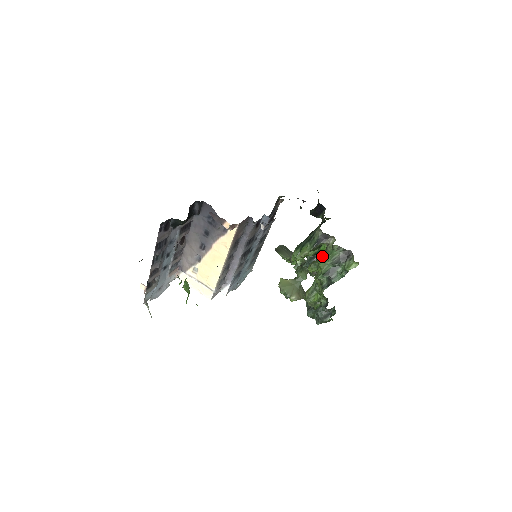
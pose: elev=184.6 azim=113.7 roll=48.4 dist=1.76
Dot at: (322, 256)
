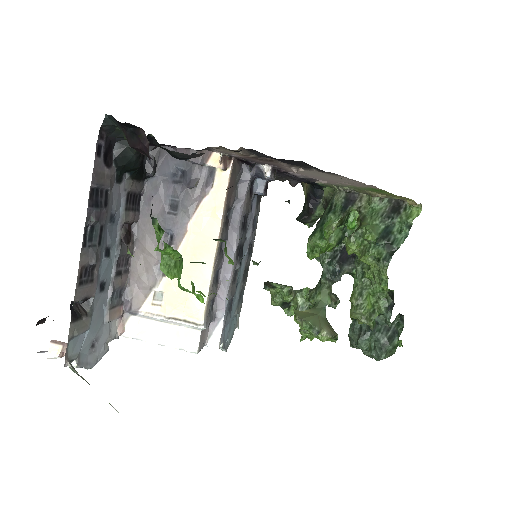
Dot at: (344, 254)
